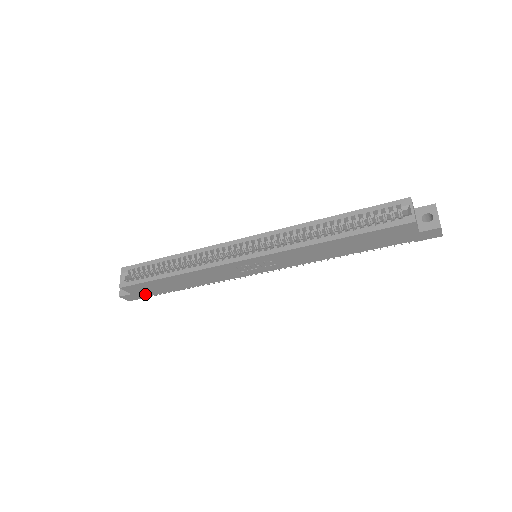
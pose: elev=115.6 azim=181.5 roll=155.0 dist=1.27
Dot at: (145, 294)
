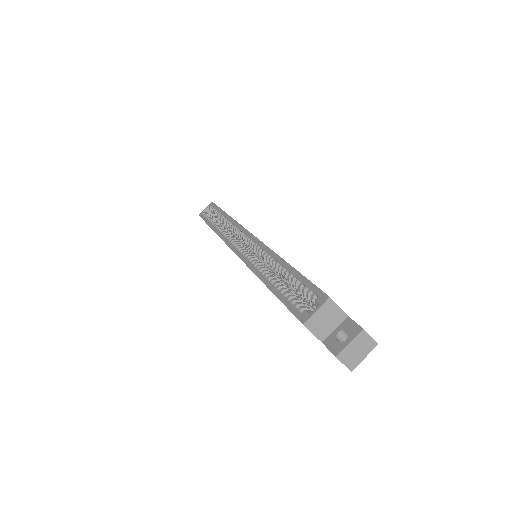
Dot at: occluded
